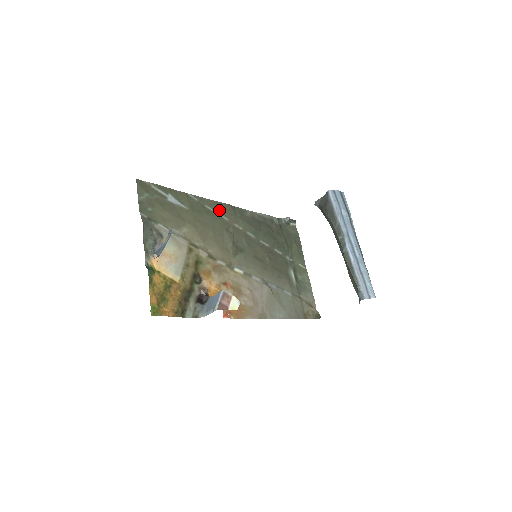
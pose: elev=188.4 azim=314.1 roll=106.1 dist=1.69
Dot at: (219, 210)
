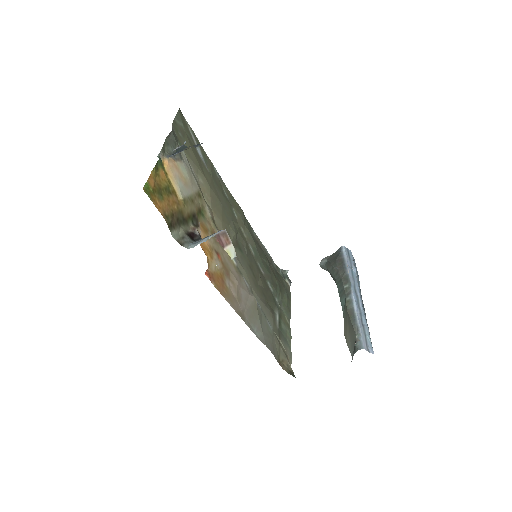
Dot at: (233, 204)
